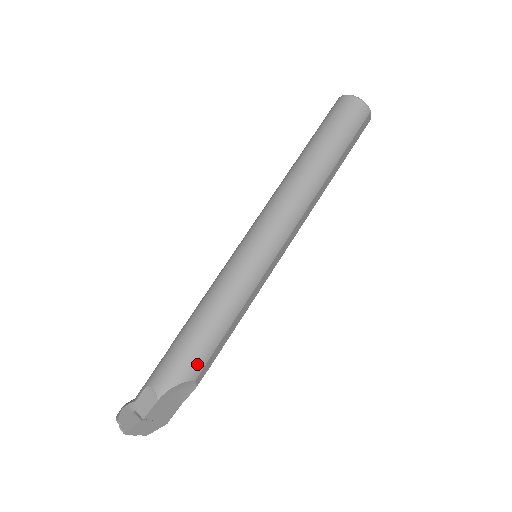
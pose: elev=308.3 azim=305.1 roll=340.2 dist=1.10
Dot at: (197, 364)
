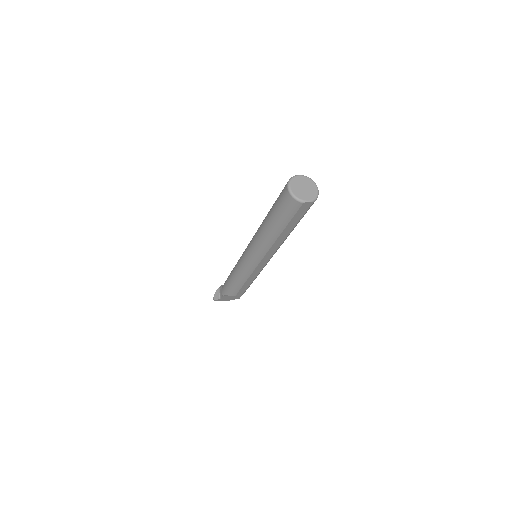
Dot at: (233, 292)
